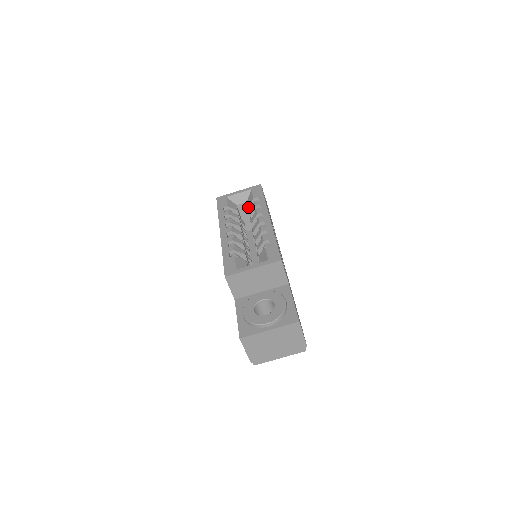
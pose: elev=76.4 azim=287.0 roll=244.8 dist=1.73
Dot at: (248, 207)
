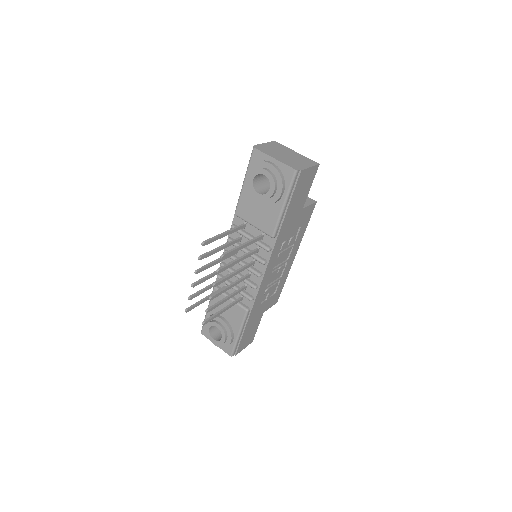
Dot at: occluded
